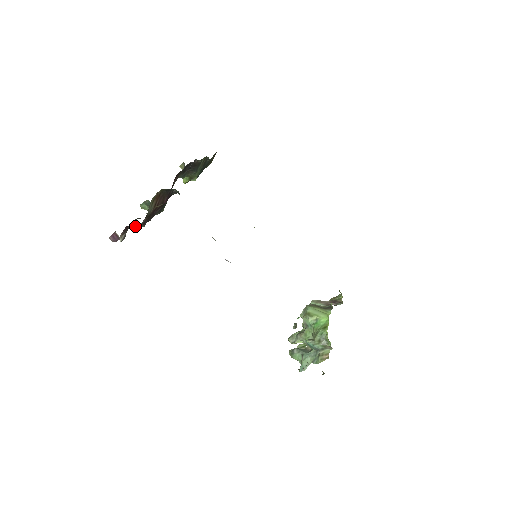
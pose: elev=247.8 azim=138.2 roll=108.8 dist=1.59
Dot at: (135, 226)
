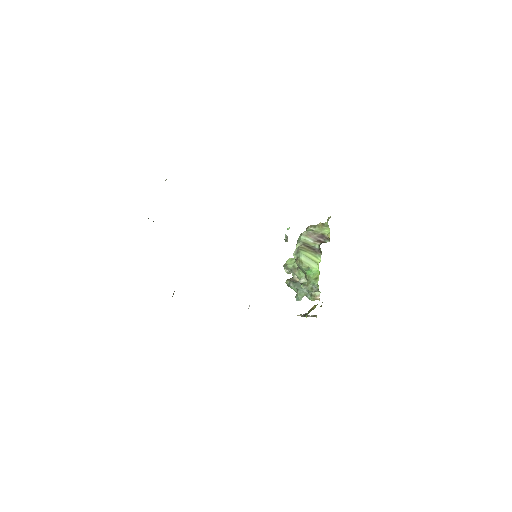
Dot at: occluded
